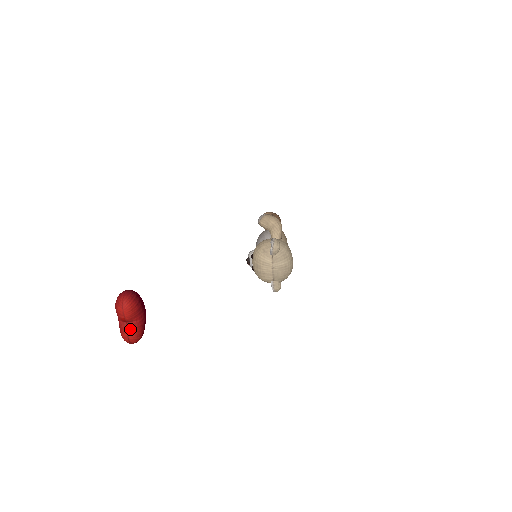
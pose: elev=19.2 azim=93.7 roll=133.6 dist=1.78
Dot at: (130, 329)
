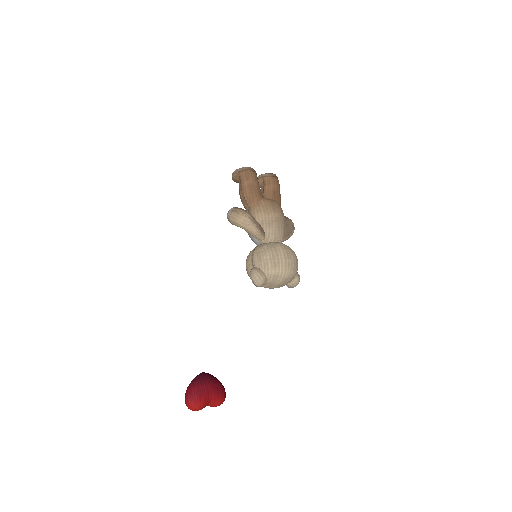
Dot at: (212, 406)
